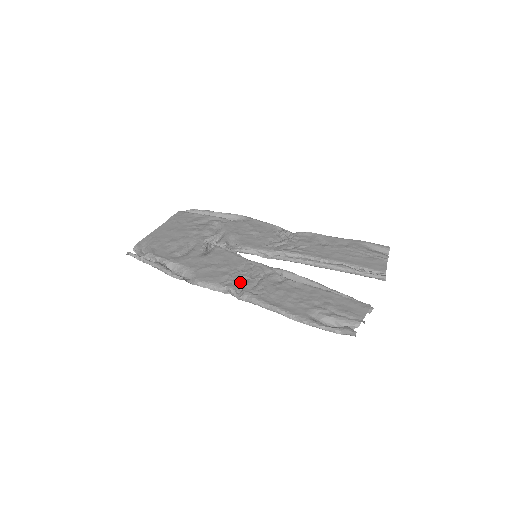
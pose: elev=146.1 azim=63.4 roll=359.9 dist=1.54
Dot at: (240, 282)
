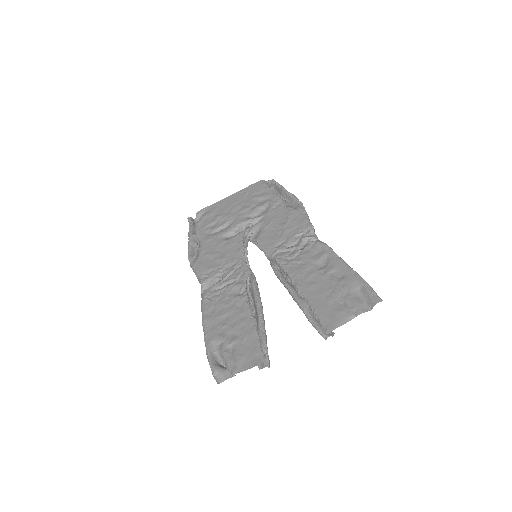
Dot at: (214, 280)
